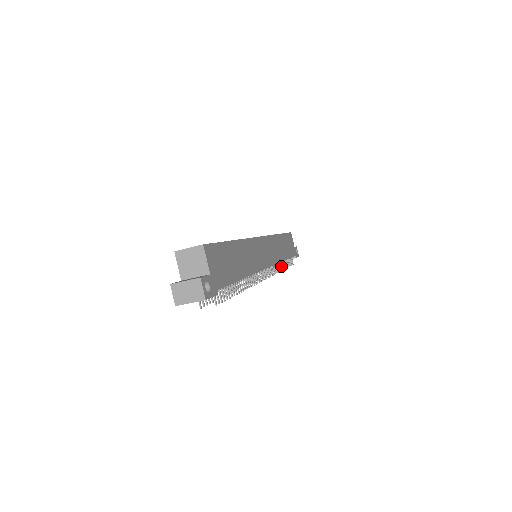
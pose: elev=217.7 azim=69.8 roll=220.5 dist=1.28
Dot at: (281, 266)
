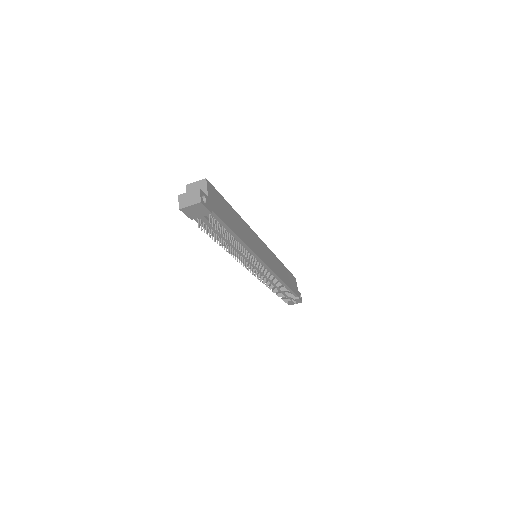
Dot at: (281, 287)
